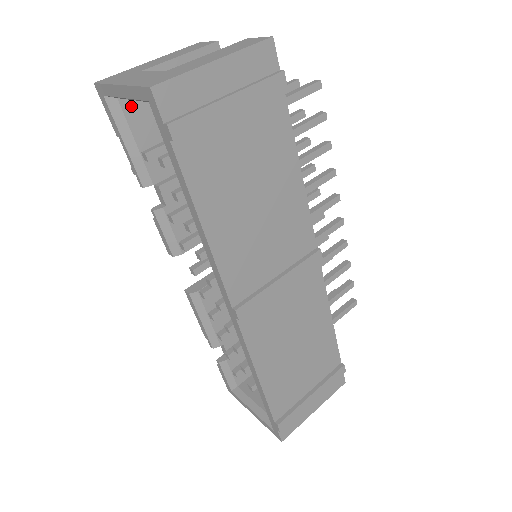
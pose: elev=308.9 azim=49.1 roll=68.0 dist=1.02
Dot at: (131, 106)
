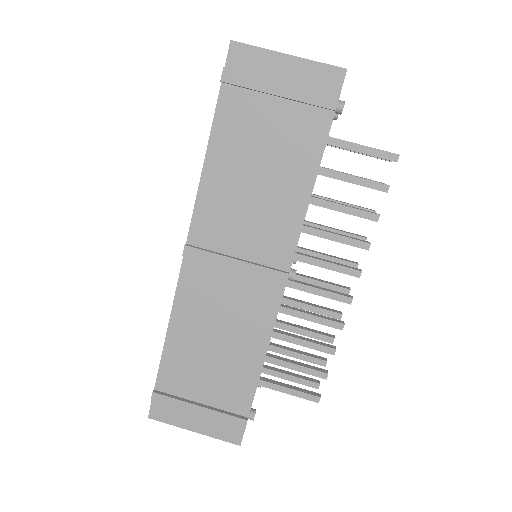
Dot at: occluded
